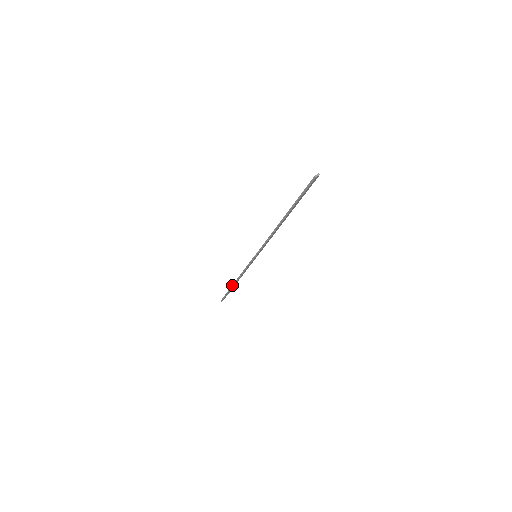
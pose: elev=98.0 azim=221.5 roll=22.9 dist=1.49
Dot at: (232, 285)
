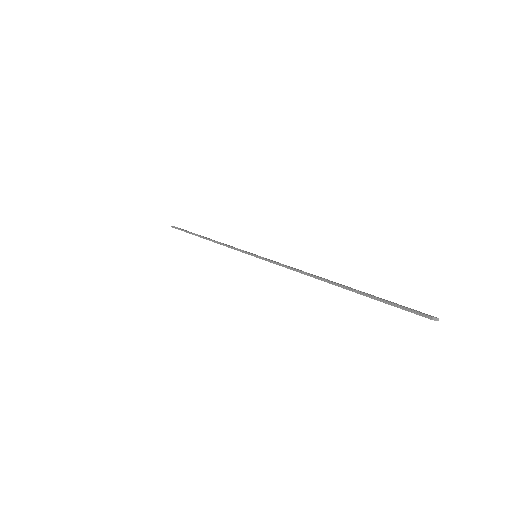
Dot at: (199, 235)
